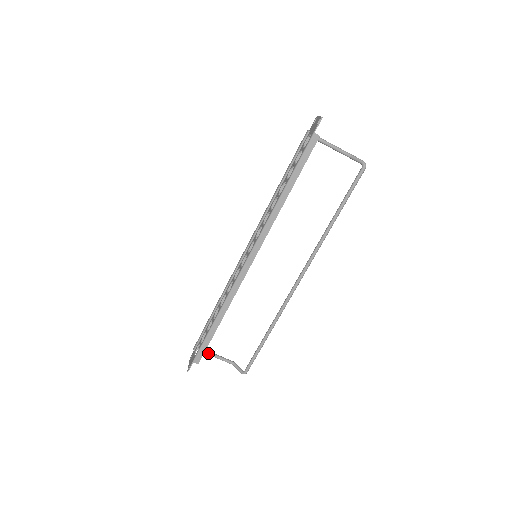
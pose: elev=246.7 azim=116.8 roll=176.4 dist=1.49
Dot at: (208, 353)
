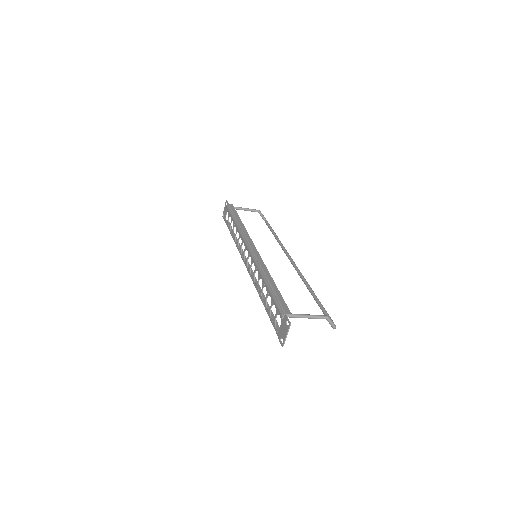
Dot at: occluded
